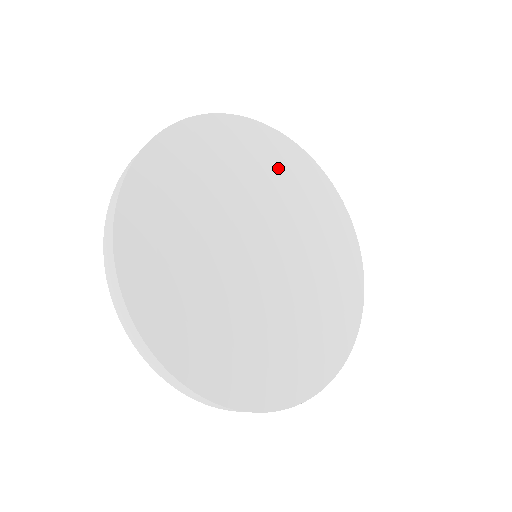
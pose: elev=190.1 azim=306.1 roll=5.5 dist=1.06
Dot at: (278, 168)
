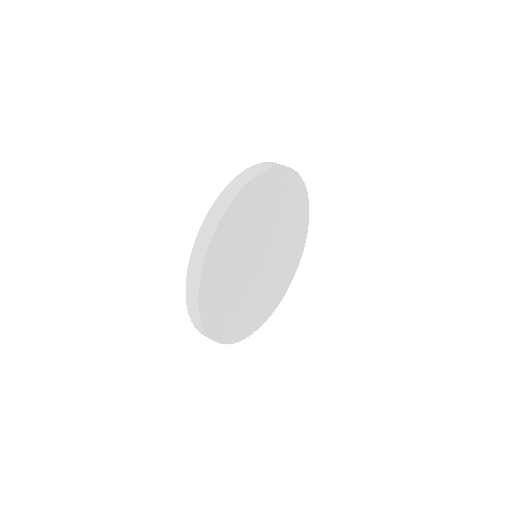
Dot at: (293, 250)
